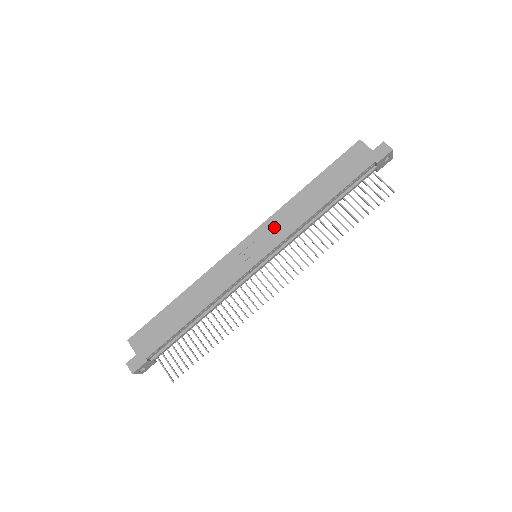
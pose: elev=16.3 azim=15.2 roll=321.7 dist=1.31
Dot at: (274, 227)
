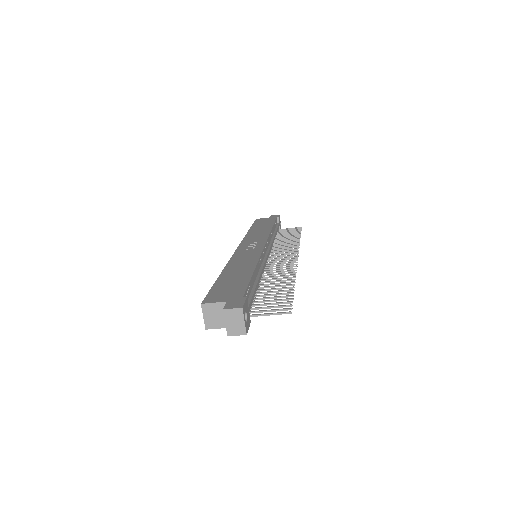
Dot at: (252, 239)
